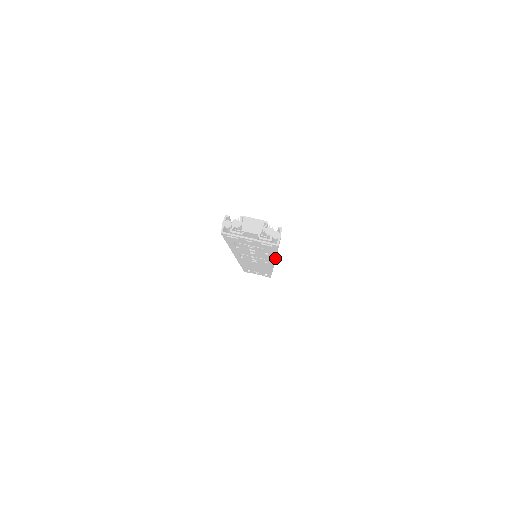
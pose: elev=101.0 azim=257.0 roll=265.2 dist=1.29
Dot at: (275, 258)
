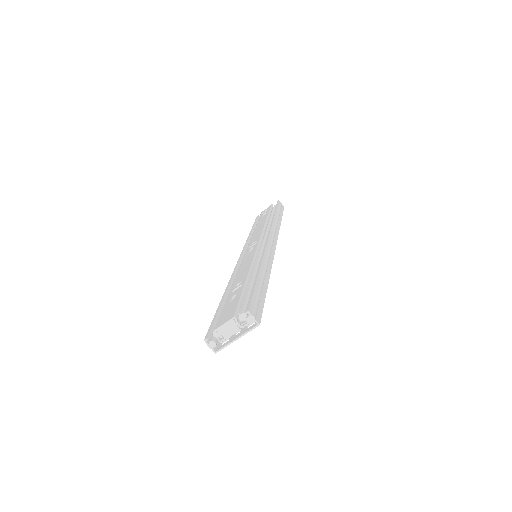
Dot at: (269, 256)
